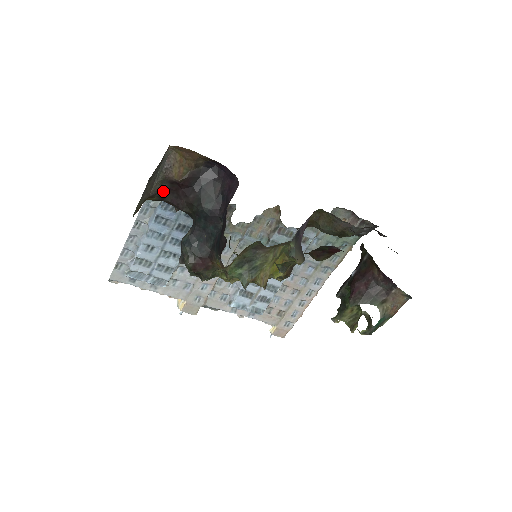
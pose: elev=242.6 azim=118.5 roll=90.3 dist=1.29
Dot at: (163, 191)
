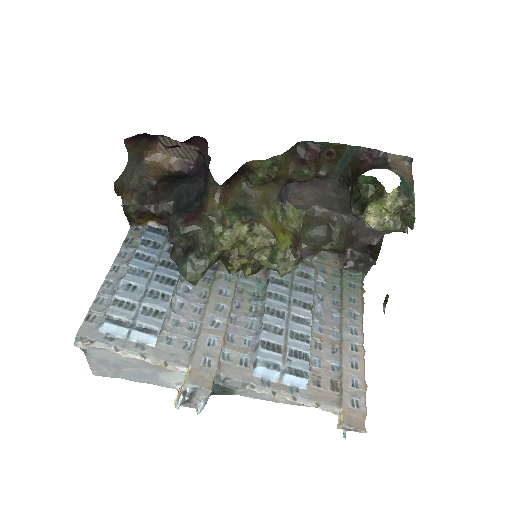
Dot at: (142, 192)
